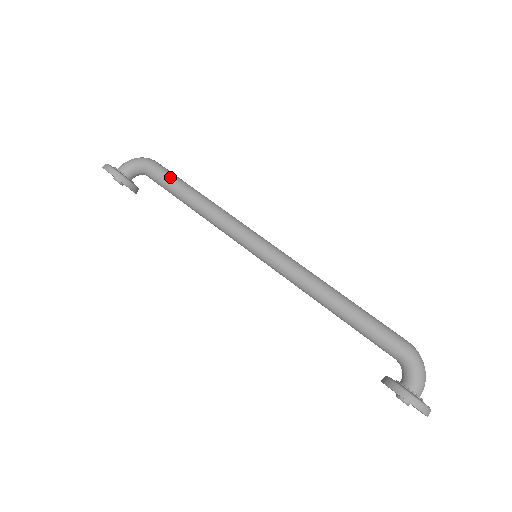
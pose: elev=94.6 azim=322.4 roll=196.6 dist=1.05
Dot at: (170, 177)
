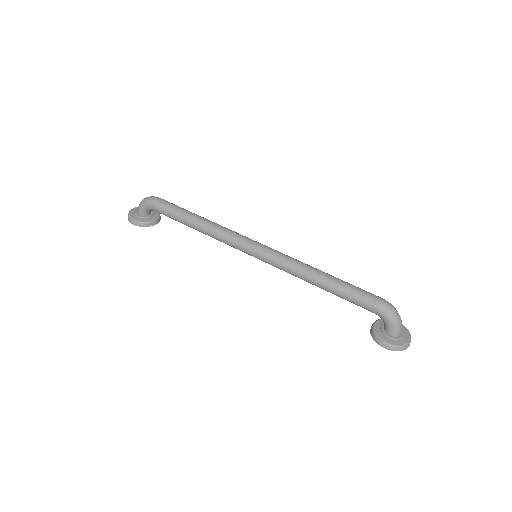
Dot at: (171, 213)
